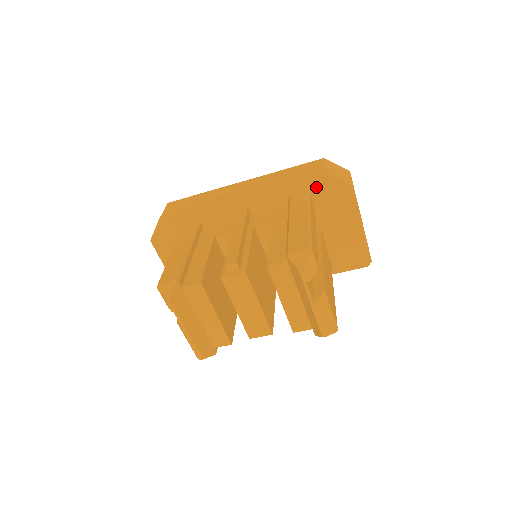
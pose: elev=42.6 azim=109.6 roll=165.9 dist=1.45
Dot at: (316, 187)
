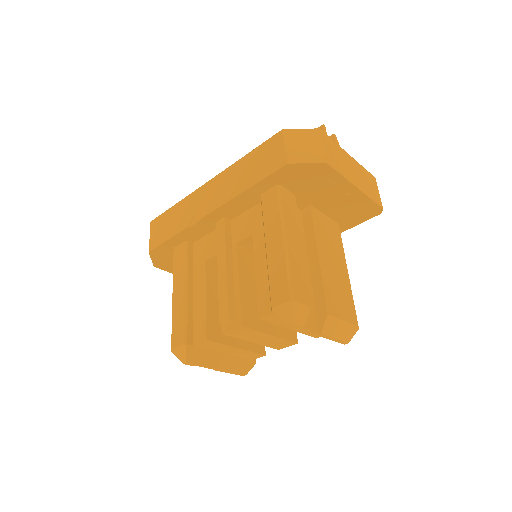
Dot at: (284, 178)
